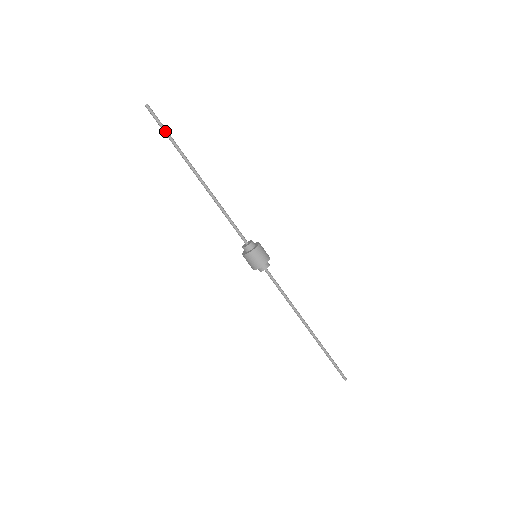
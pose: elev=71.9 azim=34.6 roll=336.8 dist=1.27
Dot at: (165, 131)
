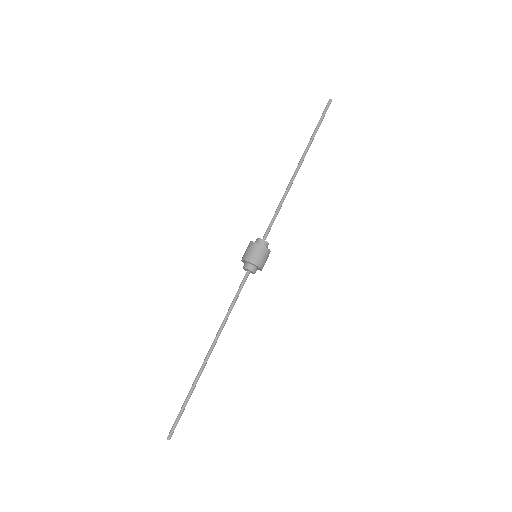
Dot at: (319, 122)
